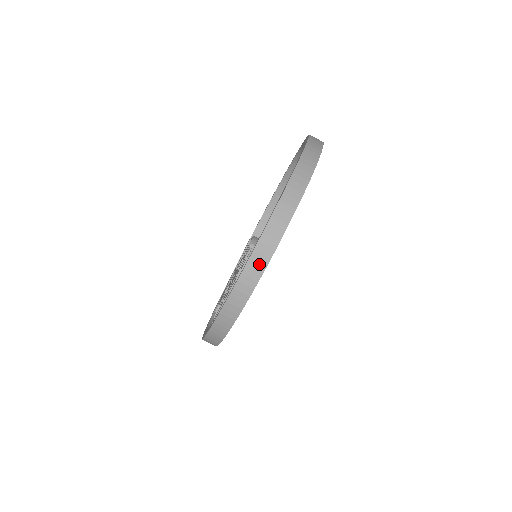
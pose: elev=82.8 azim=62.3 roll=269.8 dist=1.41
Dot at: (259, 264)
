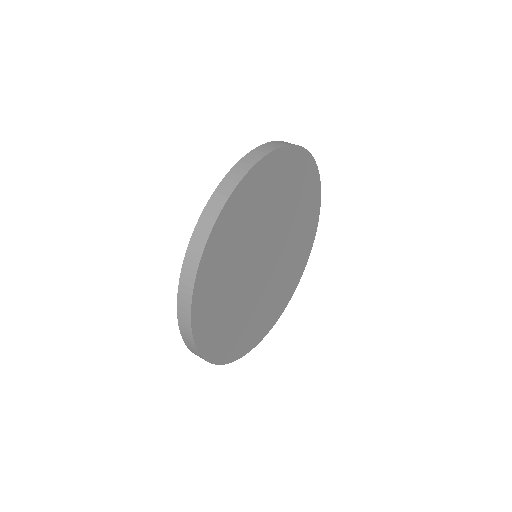
Dot at: occluded
